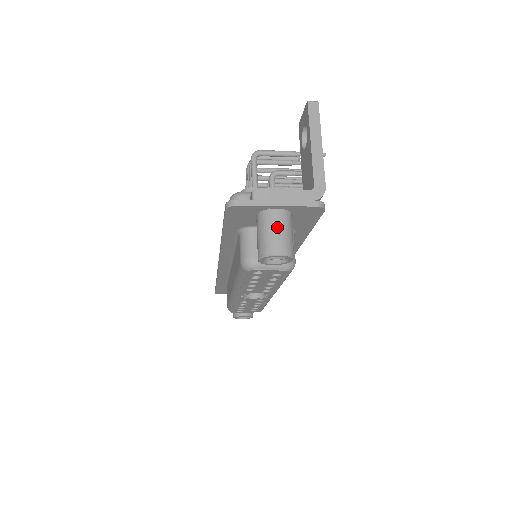
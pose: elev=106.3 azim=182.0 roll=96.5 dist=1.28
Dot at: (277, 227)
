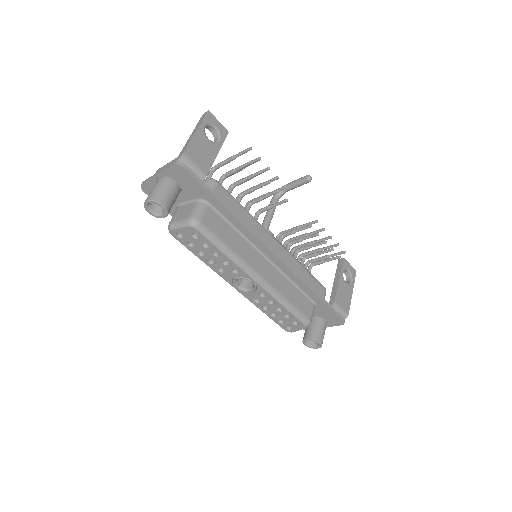
Dot at: (154, 187)
